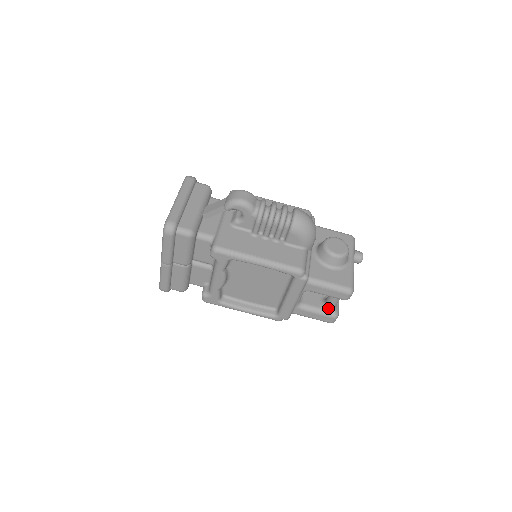
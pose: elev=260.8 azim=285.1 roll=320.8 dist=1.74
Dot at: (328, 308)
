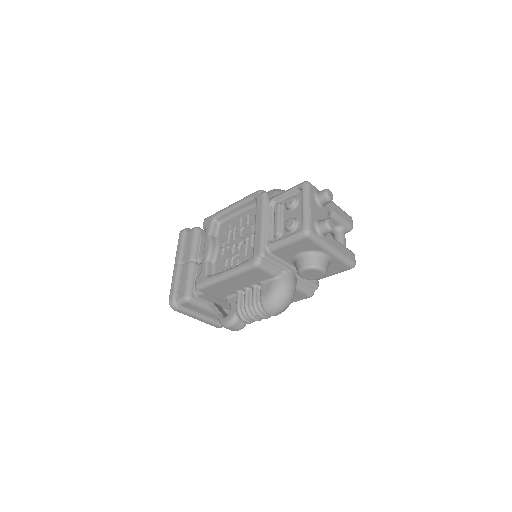
Dot at: occluded
